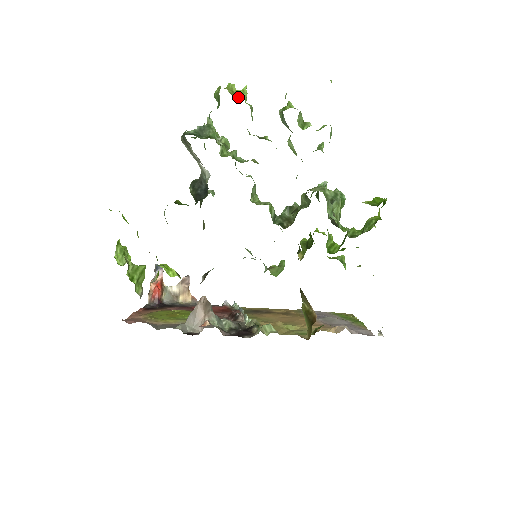
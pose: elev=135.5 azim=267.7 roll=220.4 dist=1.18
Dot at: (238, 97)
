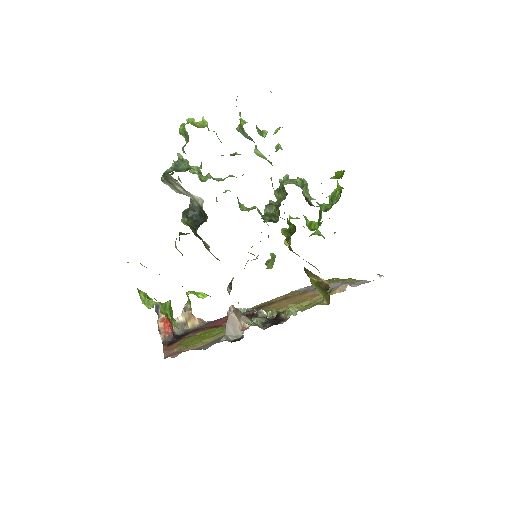
Dot at: (202, 127)
